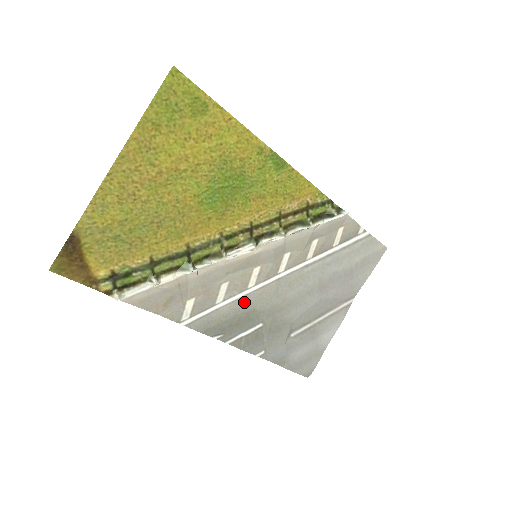
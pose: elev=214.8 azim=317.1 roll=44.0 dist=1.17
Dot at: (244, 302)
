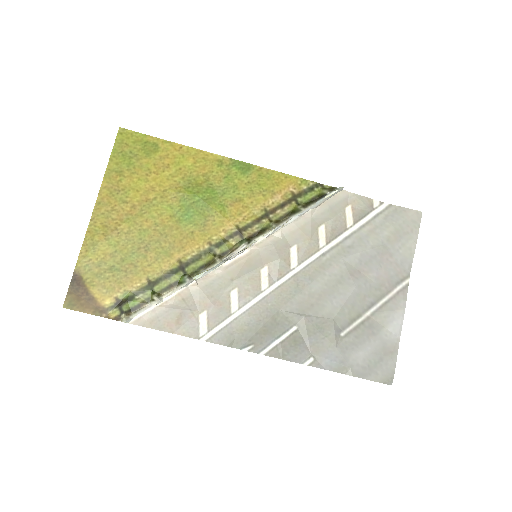
Dot at: (263, 306)
